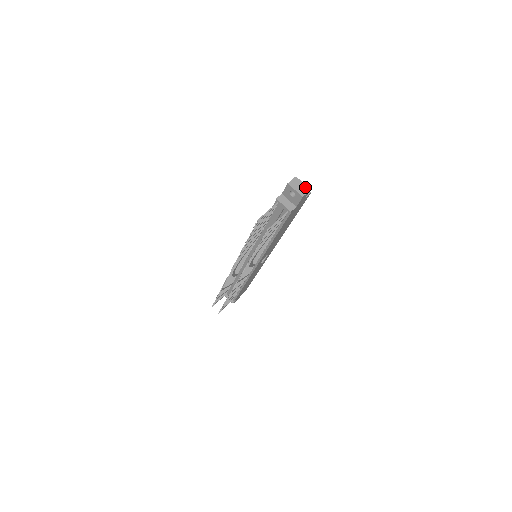
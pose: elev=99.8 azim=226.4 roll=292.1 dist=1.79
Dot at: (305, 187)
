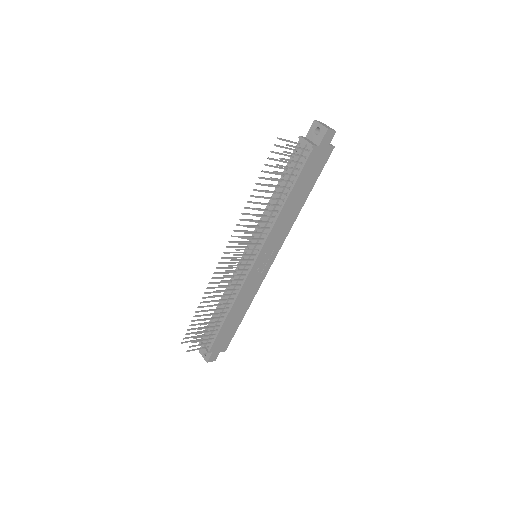
Dot at: (331, 128)
